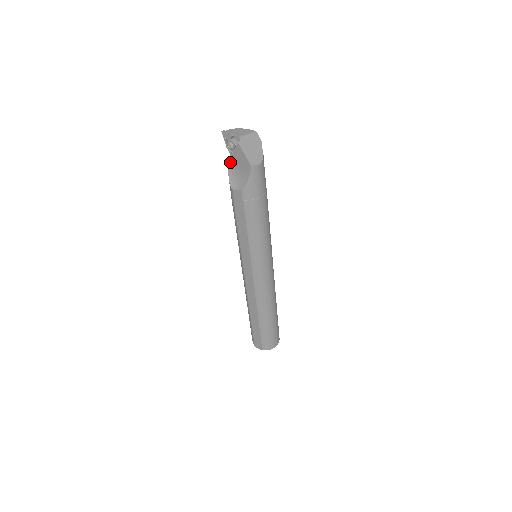
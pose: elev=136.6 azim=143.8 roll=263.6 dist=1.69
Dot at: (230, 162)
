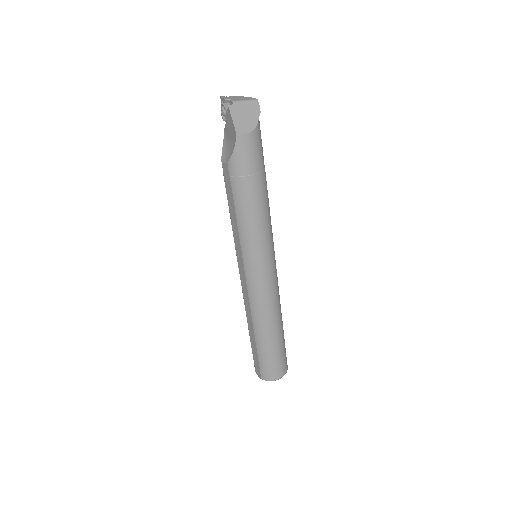
Dot at: (225, 132)
